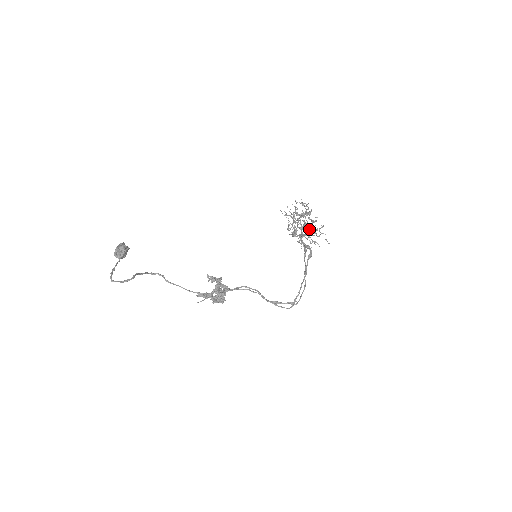
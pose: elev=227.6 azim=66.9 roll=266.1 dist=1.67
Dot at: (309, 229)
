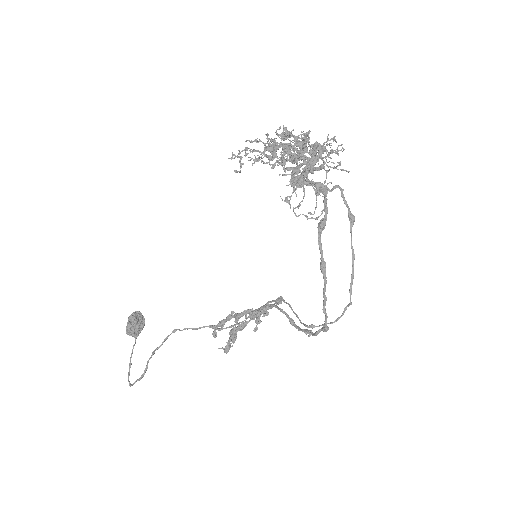
Dot at: (316, 145)
